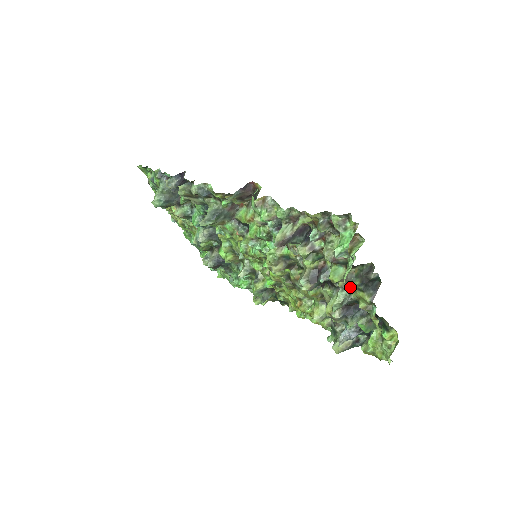
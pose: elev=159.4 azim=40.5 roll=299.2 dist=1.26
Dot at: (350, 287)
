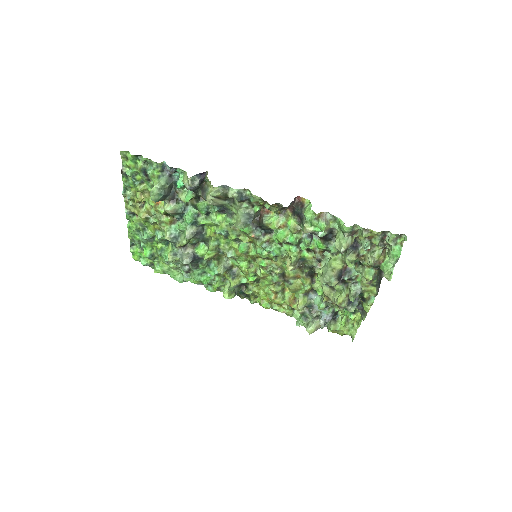
Dot at: (365, 283)
